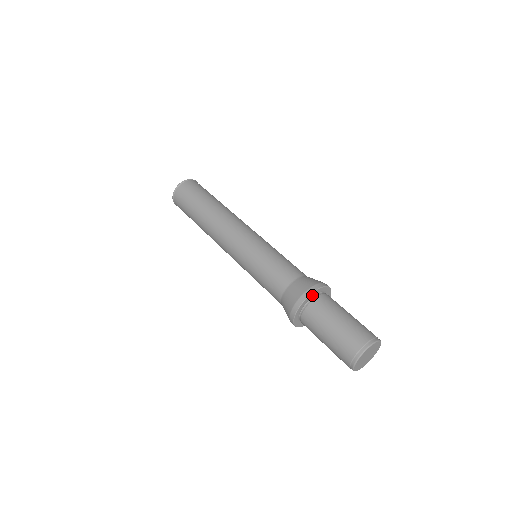
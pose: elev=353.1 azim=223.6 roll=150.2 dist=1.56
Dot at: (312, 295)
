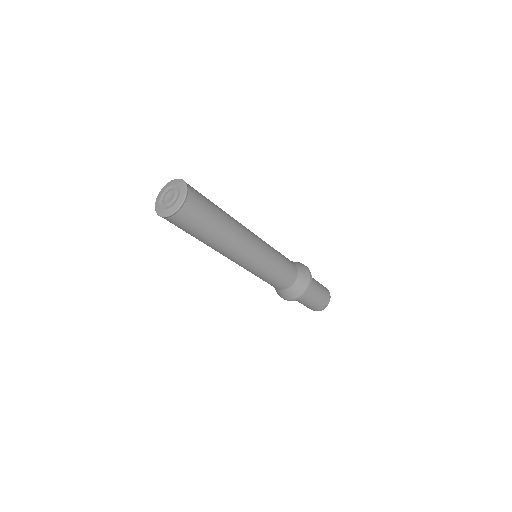
Dot at: (308, 286)
